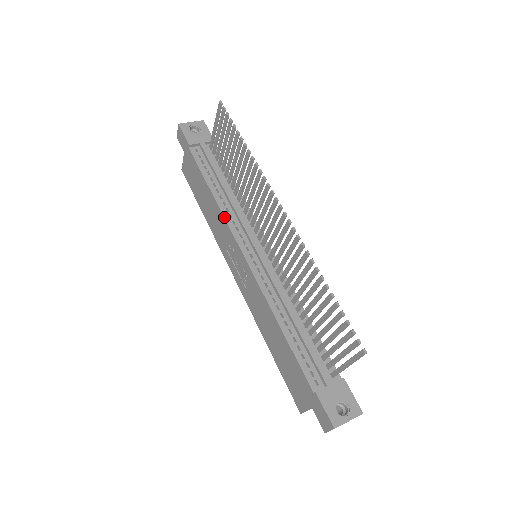
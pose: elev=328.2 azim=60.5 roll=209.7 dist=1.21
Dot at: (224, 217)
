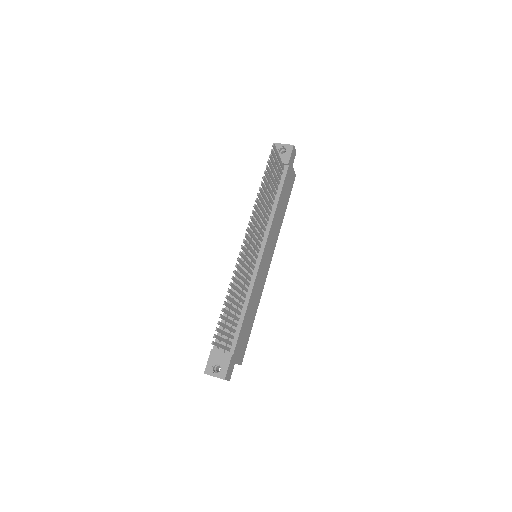
Dot at: occluded
